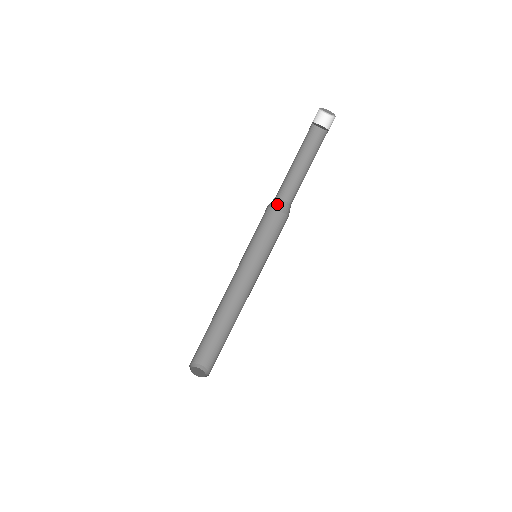
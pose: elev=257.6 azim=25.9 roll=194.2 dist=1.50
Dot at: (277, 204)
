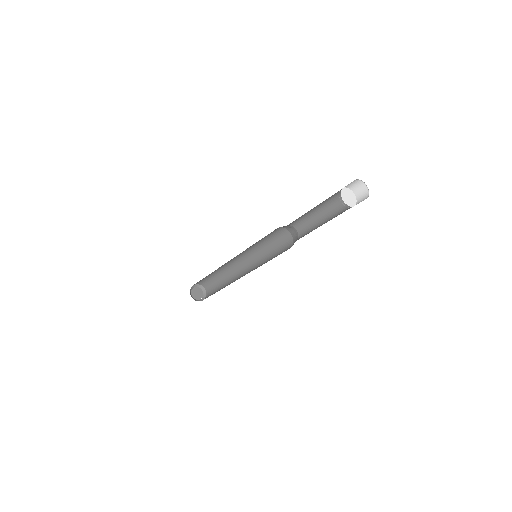
Dot at: (293, 231)
